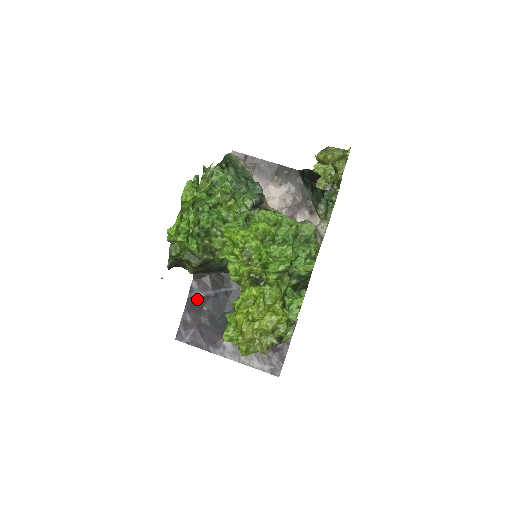
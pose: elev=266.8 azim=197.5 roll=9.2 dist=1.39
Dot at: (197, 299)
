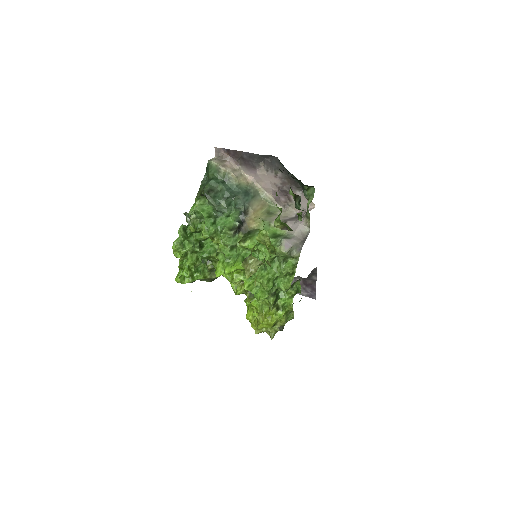
Dot at: occluded
